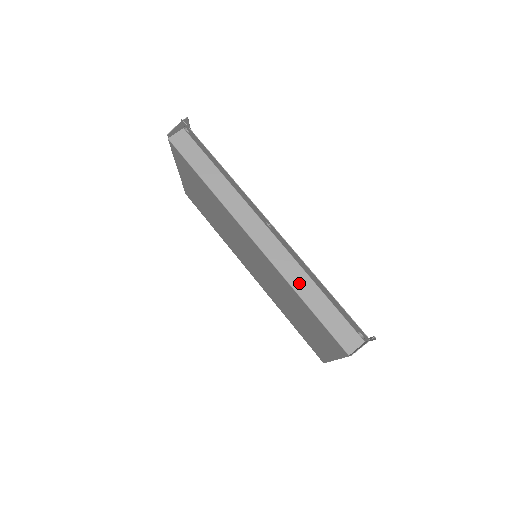
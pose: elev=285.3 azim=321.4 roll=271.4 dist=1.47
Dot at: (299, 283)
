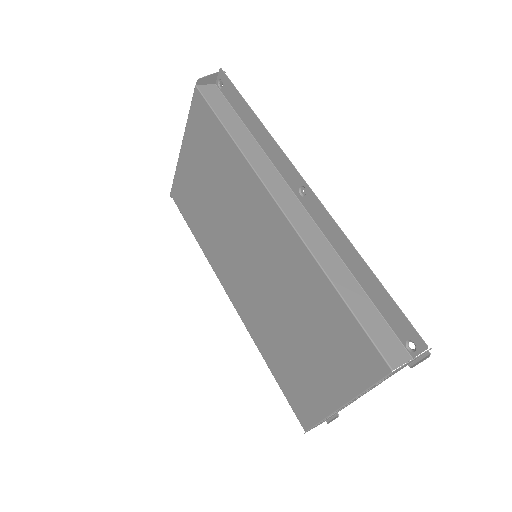
Dot at: (331, 266)
